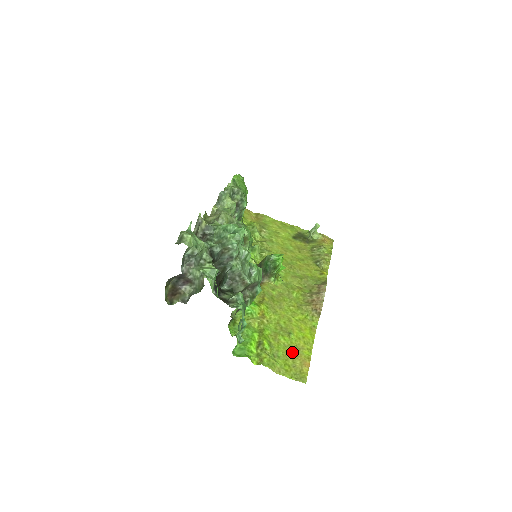
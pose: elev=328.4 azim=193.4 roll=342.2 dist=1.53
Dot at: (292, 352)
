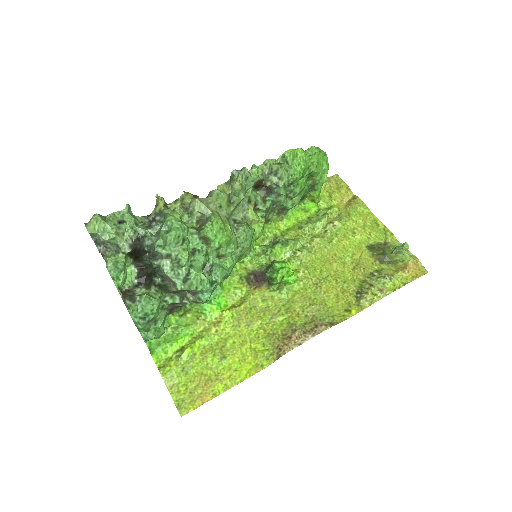
Dot at: (205, 377)
